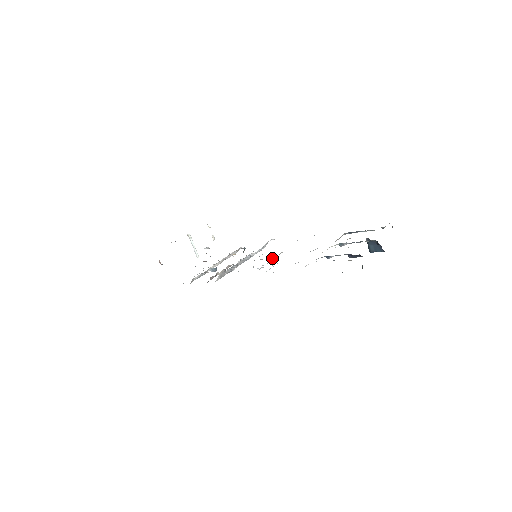
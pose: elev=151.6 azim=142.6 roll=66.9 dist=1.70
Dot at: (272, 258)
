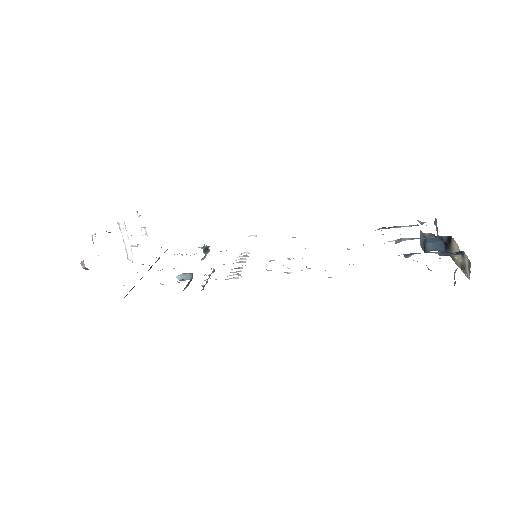
Dot at: occluded
